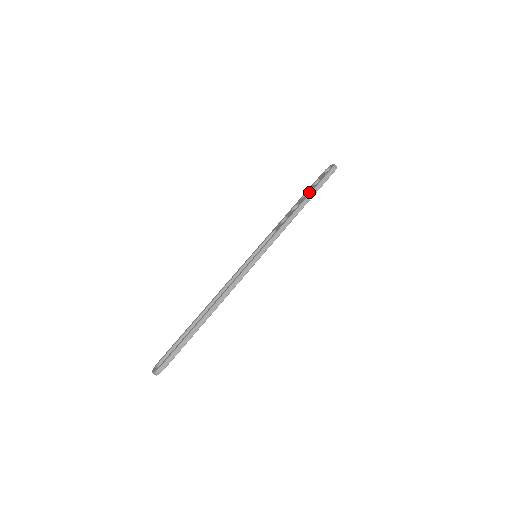
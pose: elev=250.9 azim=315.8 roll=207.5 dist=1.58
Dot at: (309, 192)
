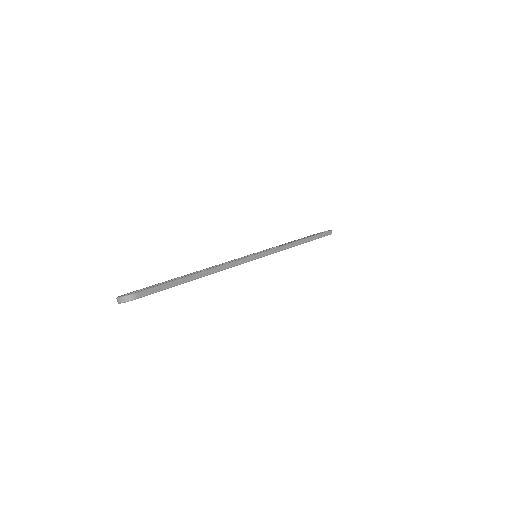
Dot at: occluded
